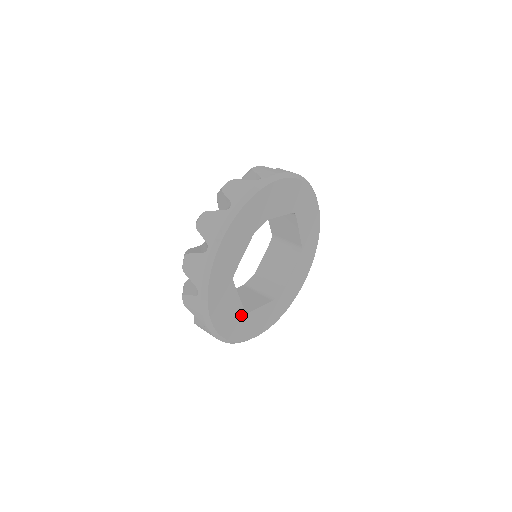
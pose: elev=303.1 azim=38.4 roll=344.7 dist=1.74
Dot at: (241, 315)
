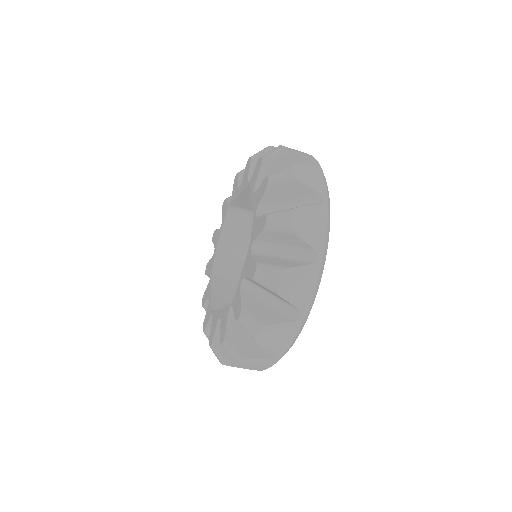
Dot at: occluded
